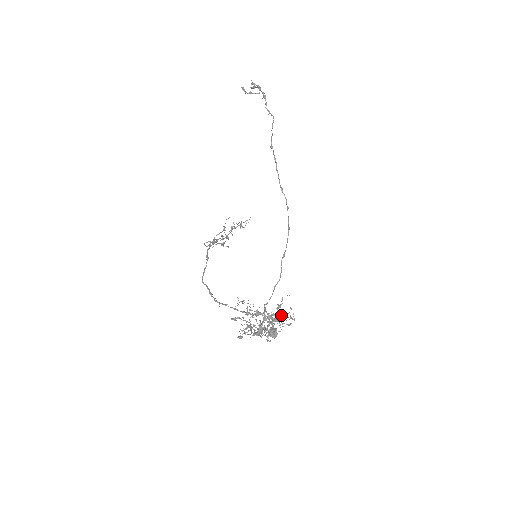
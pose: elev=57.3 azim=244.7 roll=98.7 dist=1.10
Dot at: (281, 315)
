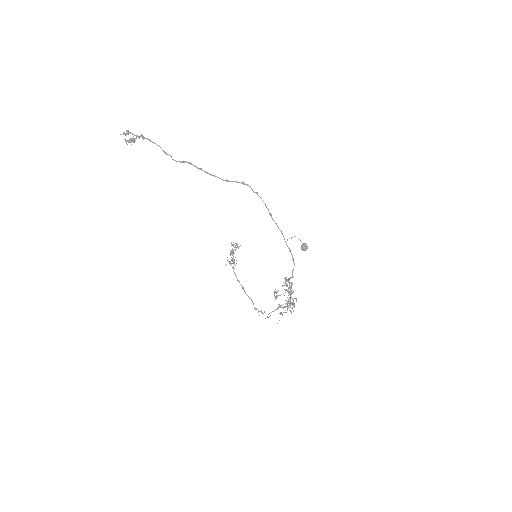
Dot at: occluded
